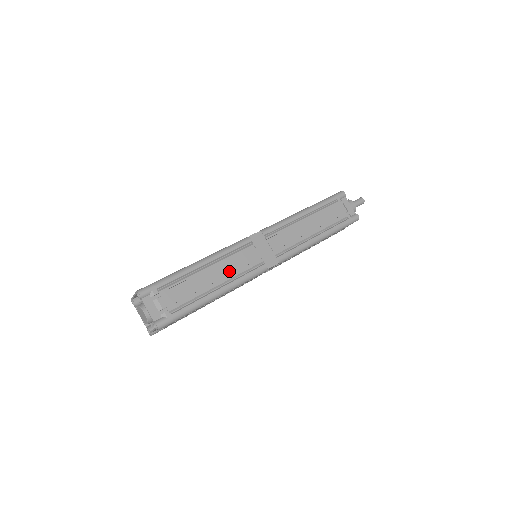
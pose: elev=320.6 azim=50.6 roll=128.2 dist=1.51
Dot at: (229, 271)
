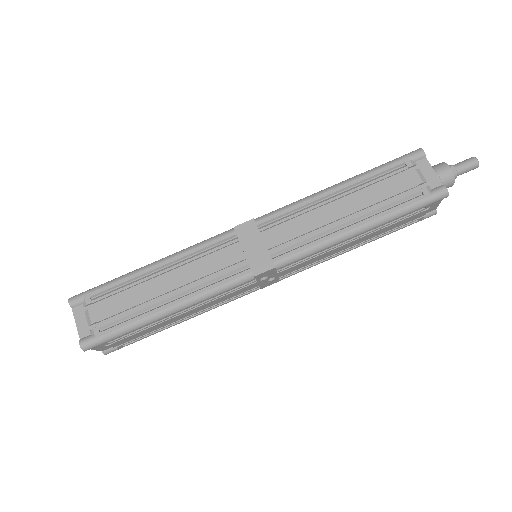
Dot at: (192, 277)
